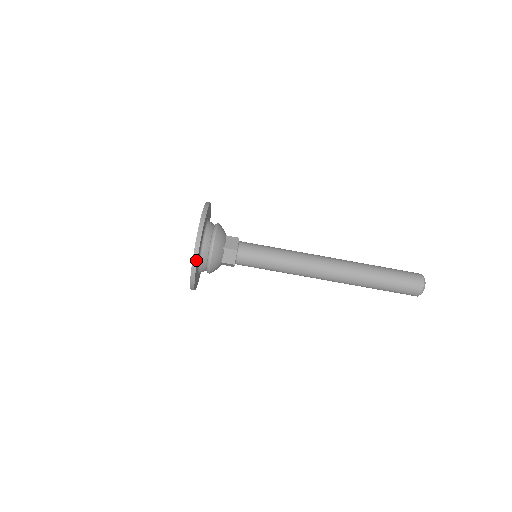
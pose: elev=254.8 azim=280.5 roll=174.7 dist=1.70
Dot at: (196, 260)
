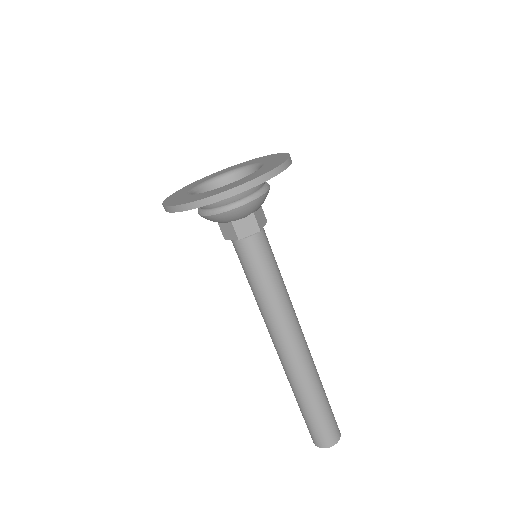
Dot at: (241, 191)
